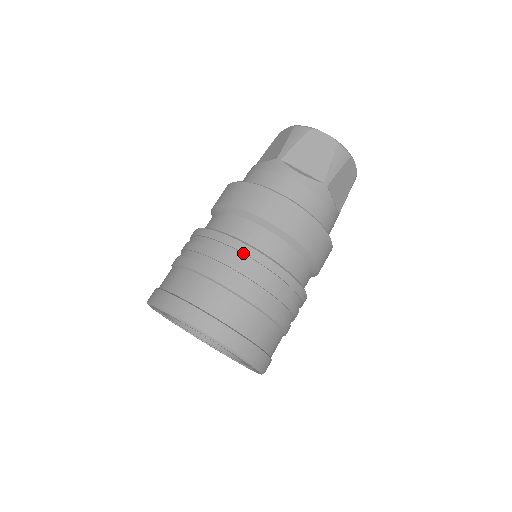
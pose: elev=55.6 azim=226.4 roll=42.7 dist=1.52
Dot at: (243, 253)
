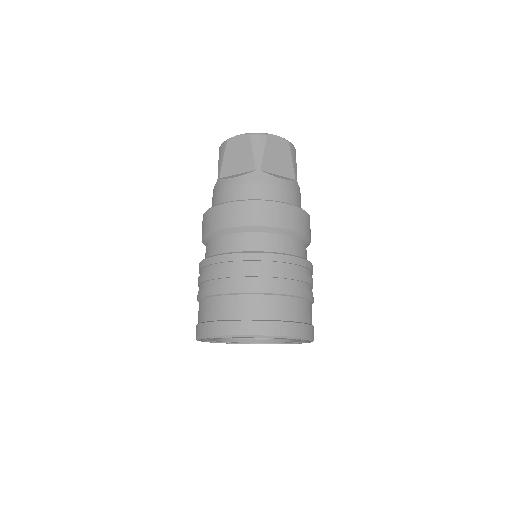
Dot at: (222, 262)
